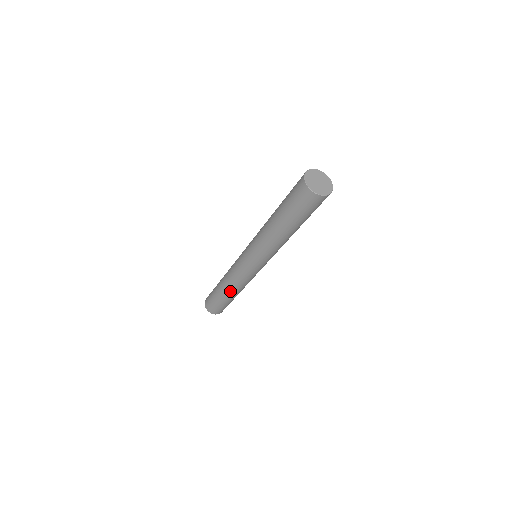
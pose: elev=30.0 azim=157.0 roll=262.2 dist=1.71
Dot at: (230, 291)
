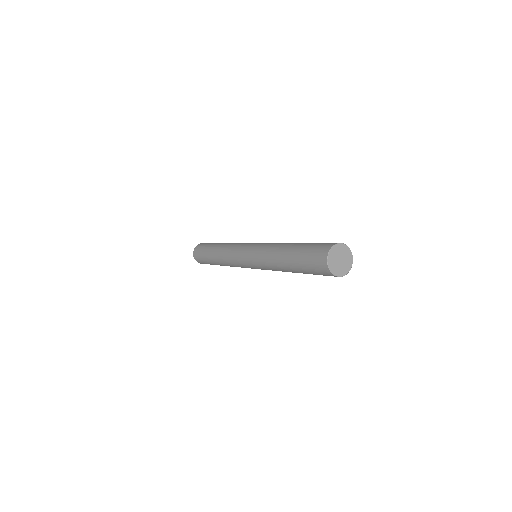
Dot at: occluded
